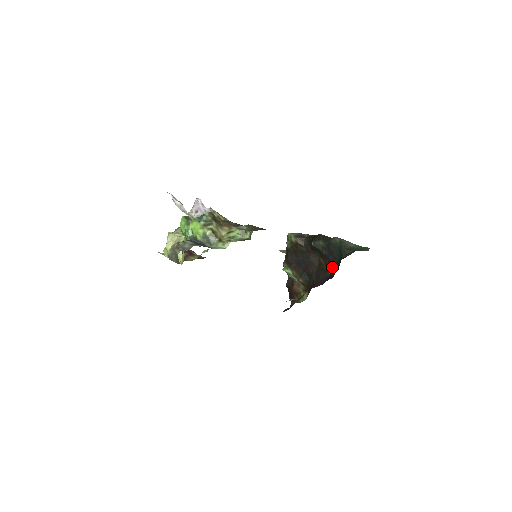
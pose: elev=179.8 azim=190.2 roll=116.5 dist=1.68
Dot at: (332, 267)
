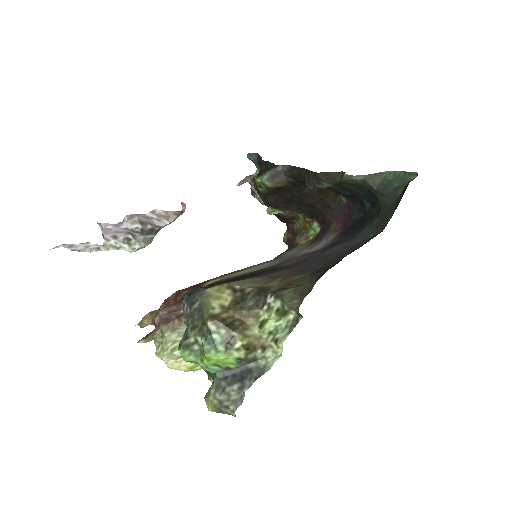
Dot at: (351, 198)
